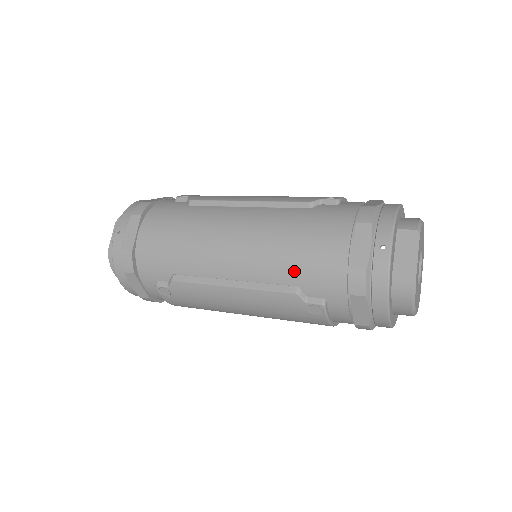
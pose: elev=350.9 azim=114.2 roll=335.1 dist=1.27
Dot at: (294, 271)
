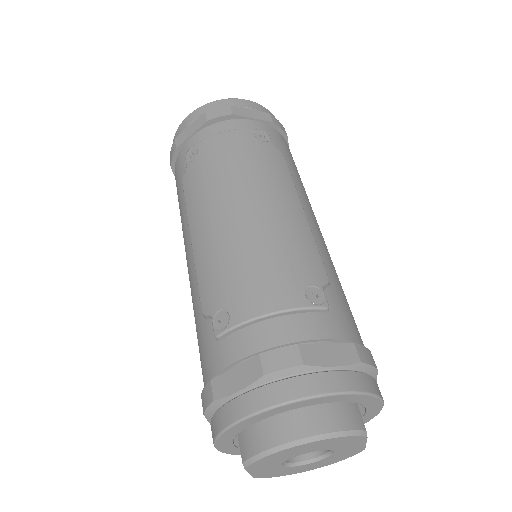
Dot at: occluded
